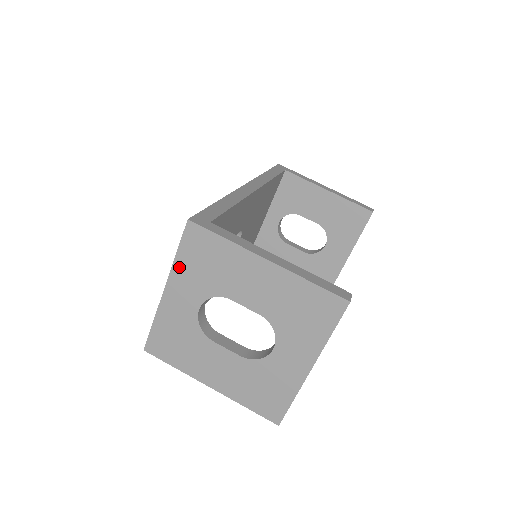
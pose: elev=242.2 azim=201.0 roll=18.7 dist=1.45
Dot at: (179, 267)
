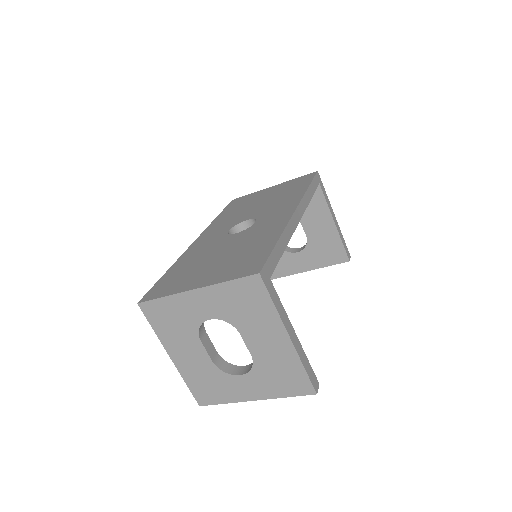
Dot at: (221, 289)
